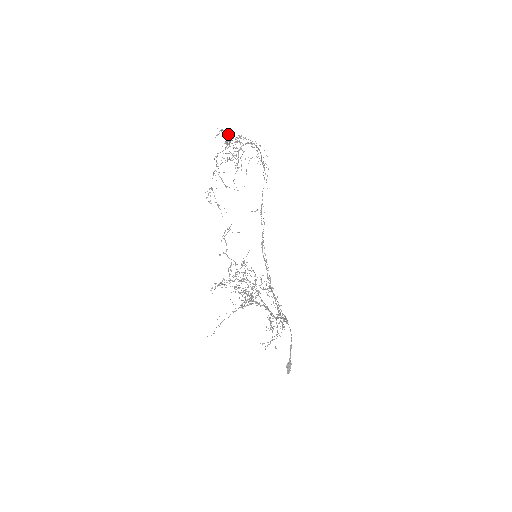
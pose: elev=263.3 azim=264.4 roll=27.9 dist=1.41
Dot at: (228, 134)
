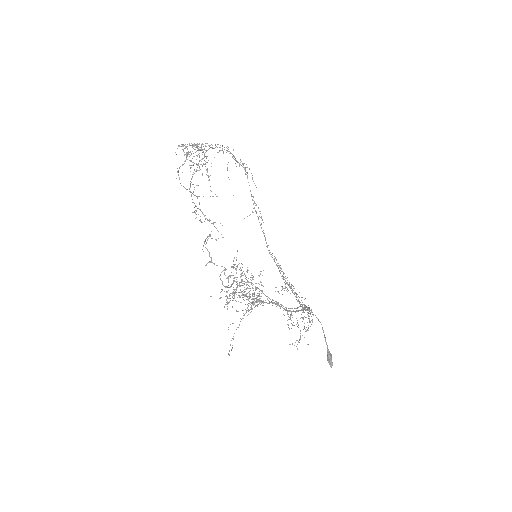
Dot at: (186, 146)
